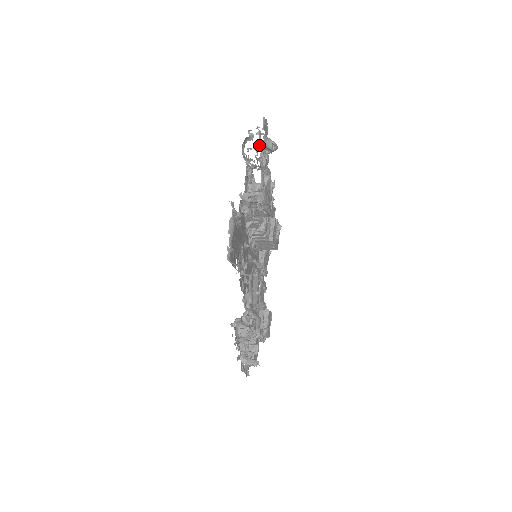
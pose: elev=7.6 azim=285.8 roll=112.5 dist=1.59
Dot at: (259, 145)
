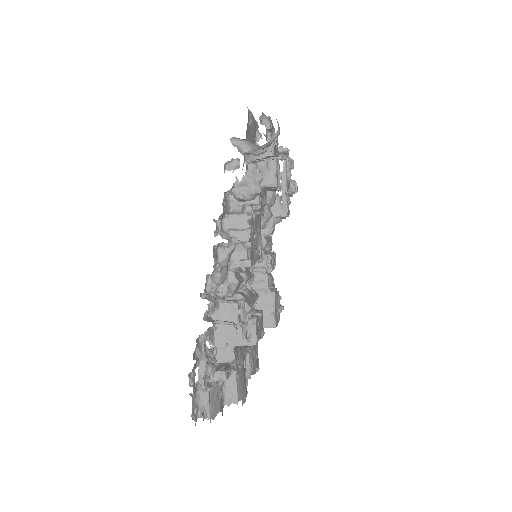
Dot at: occluded
